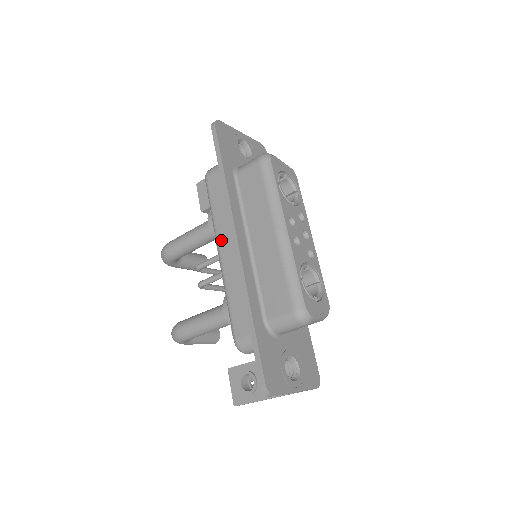
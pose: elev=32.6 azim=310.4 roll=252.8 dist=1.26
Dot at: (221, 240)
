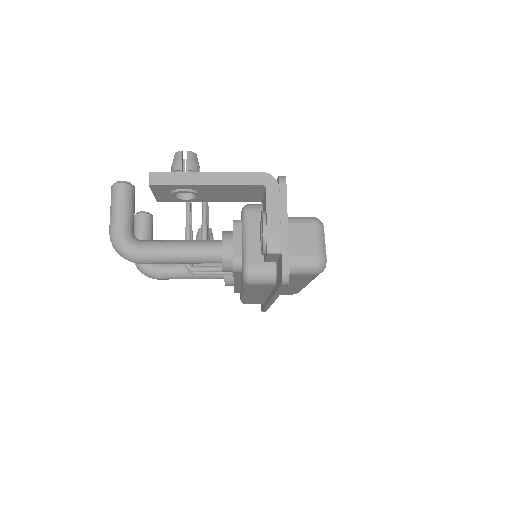
Dot at: (252, 295)
